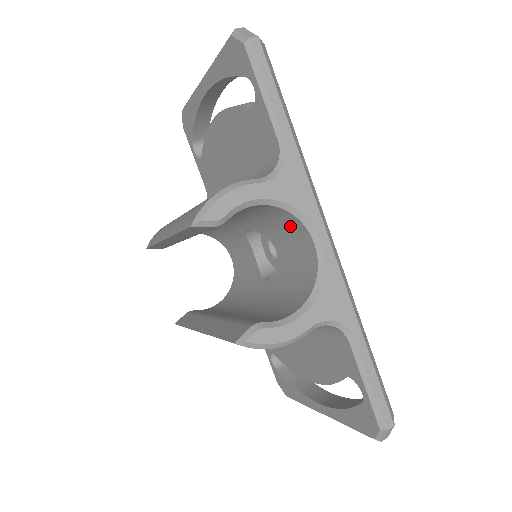
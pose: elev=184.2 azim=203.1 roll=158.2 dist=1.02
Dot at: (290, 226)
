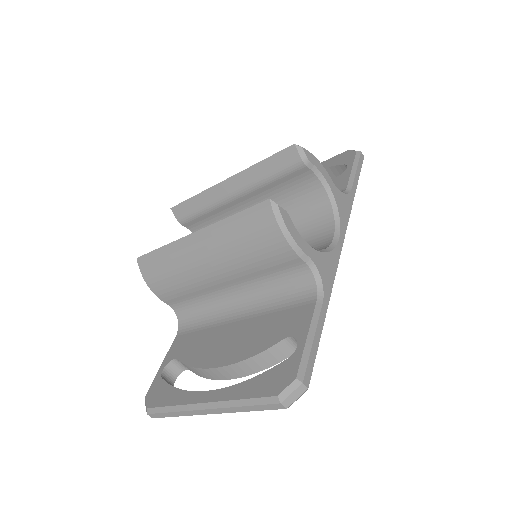
Dot at: (318, 228)
